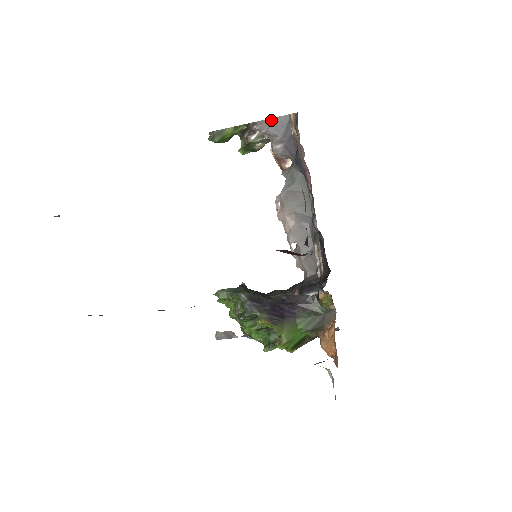
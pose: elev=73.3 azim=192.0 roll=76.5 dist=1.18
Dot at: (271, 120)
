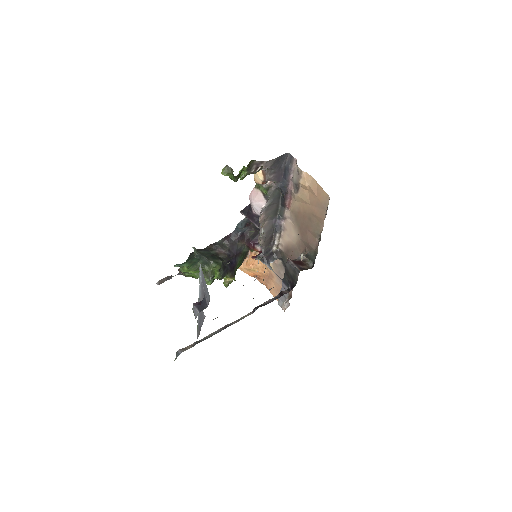
Dot at: (274, 160)
